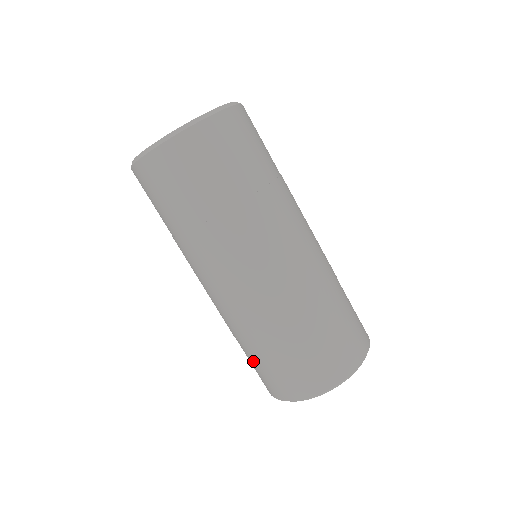
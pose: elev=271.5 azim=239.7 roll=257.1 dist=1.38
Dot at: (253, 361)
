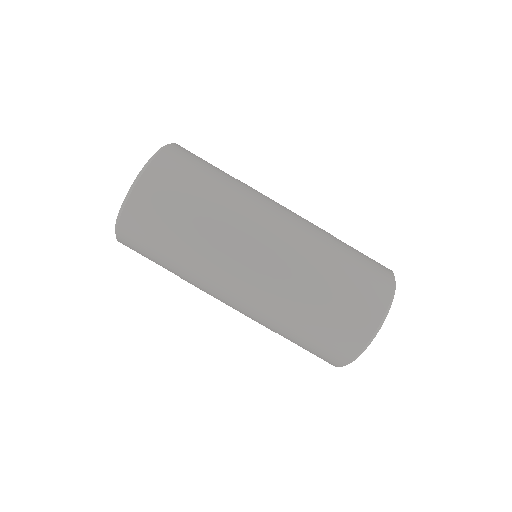
Dot at: (305, 341)
